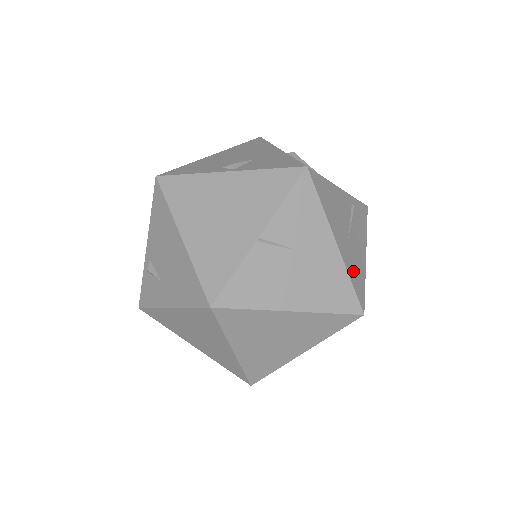
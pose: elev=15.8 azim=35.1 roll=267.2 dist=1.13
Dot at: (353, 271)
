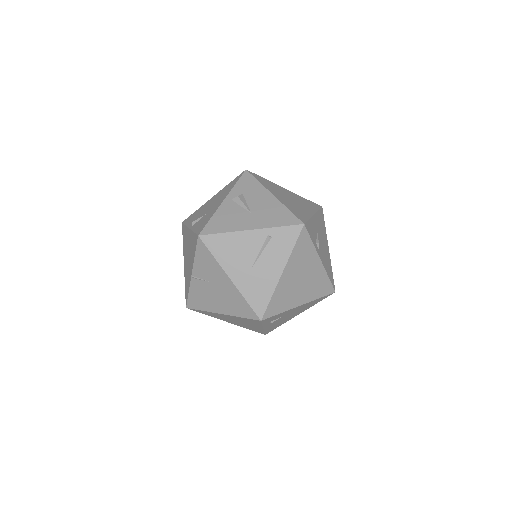
Dot at: (252, 292)
